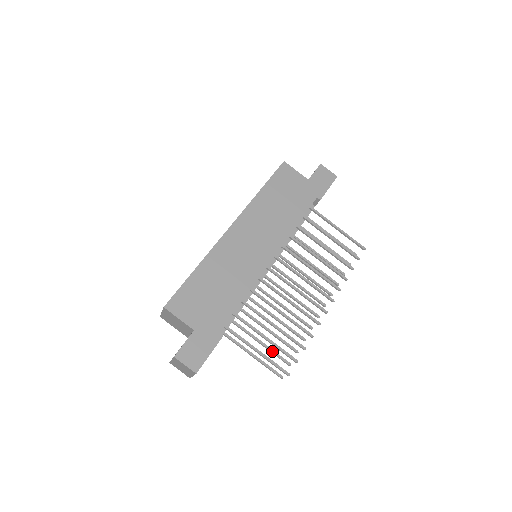
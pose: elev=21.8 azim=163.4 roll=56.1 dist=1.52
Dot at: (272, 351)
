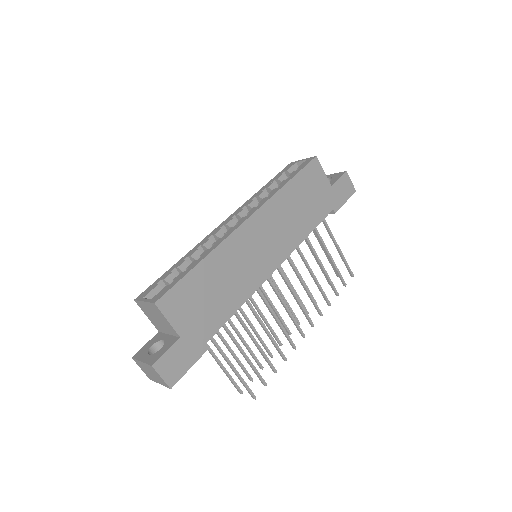
Dot at: (240, 364)
